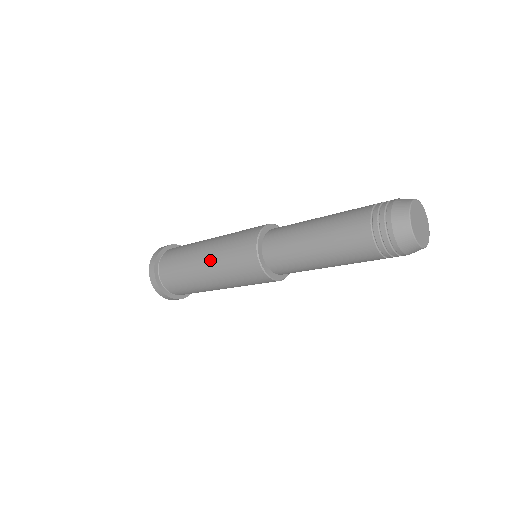
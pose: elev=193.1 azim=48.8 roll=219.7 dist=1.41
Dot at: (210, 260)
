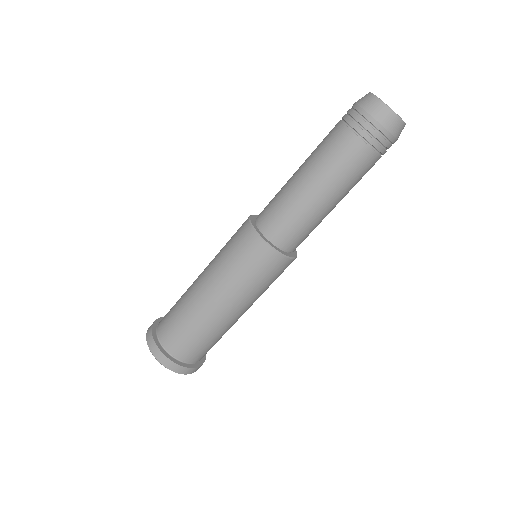
Dot at: occluded
